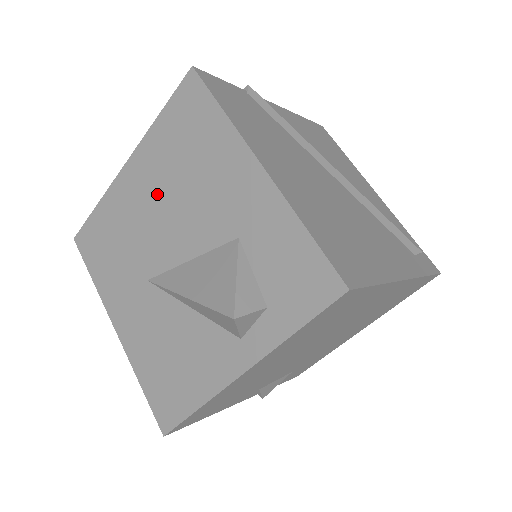
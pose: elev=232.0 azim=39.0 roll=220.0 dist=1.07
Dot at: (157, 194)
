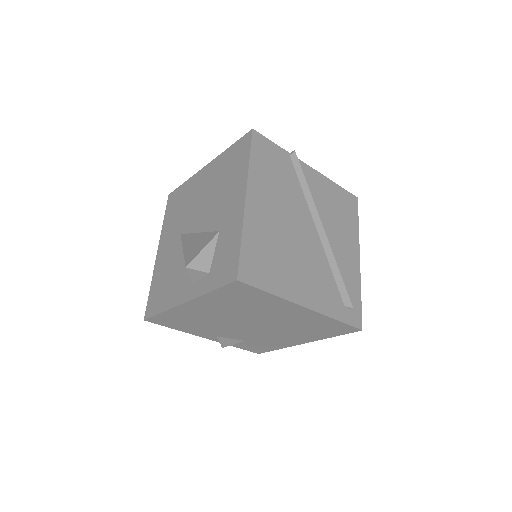
Dot at: (207, 190)
